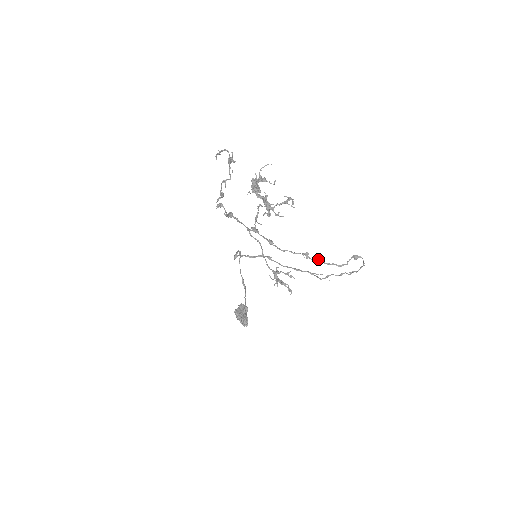
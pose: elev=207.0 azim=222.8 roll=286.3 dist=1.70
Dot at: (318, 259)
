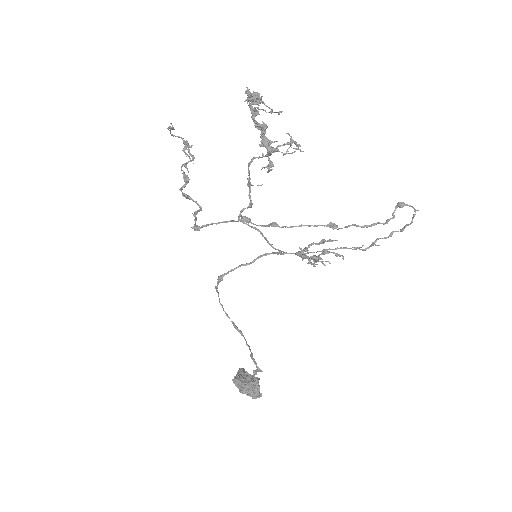
Dot at: occluded
